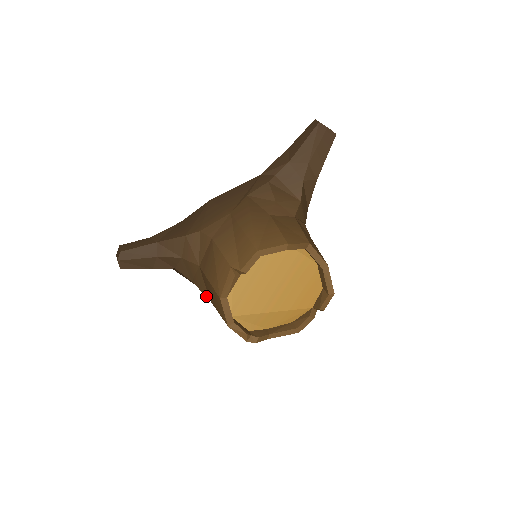
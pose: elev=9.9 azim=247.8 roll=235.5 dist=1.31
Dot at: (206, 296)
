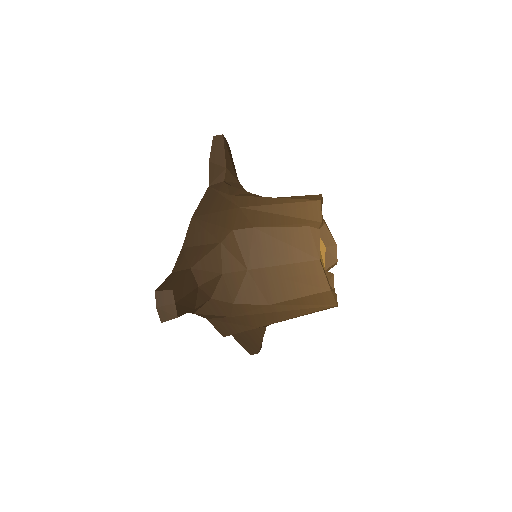
Dot at: (262, 304)
